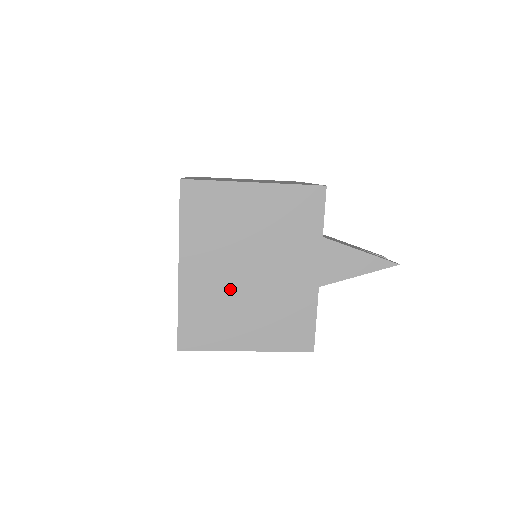
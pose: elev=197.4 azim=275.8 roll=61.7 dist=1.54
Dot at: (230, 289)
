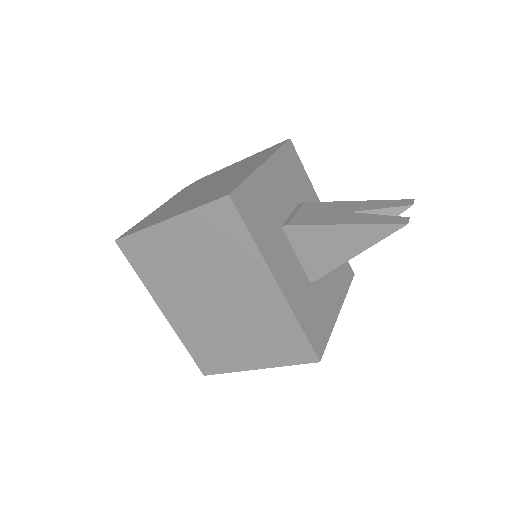
Dot at: (209, 320)
